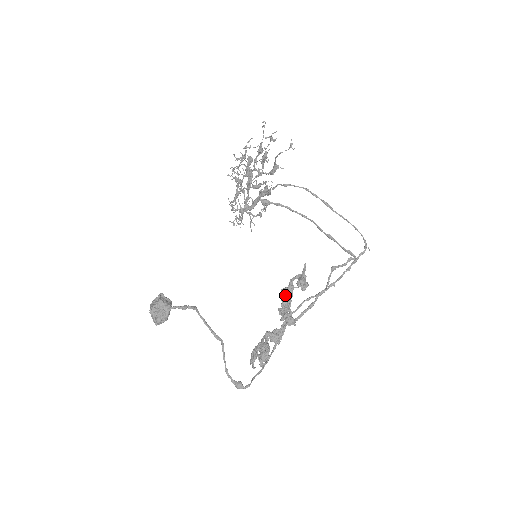
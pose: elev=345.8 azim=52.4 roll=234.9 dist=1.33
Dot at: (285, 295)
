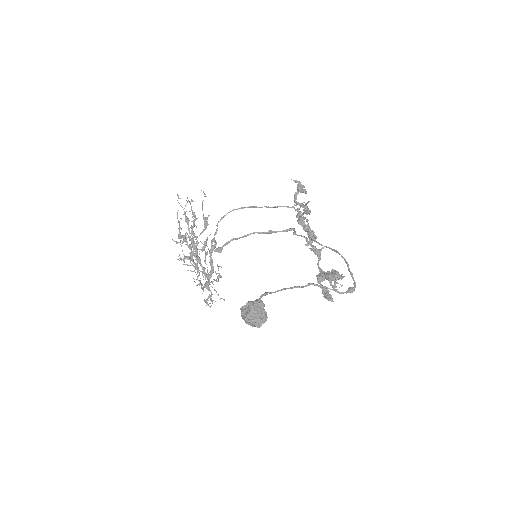
Dot at: occluded
